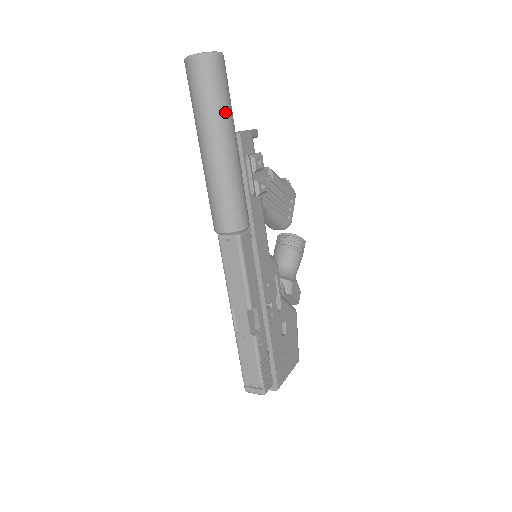
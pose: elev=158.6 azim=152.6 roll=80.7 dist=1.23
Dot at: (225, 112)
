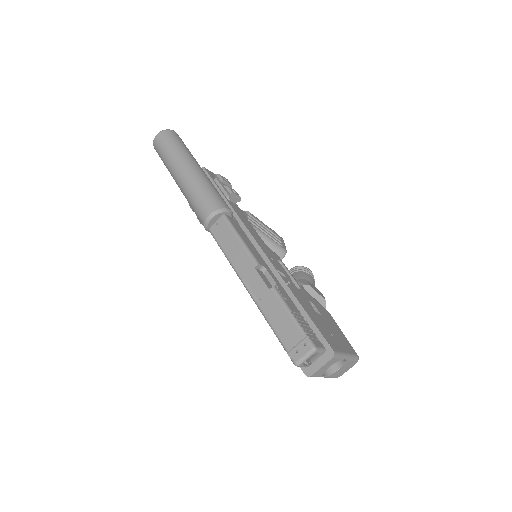
Dot at: (186, 151)
